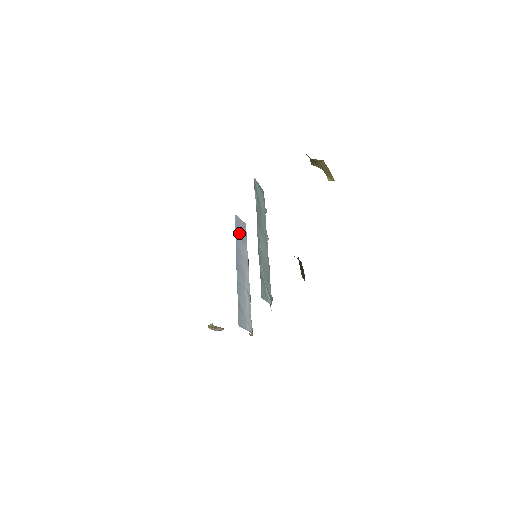
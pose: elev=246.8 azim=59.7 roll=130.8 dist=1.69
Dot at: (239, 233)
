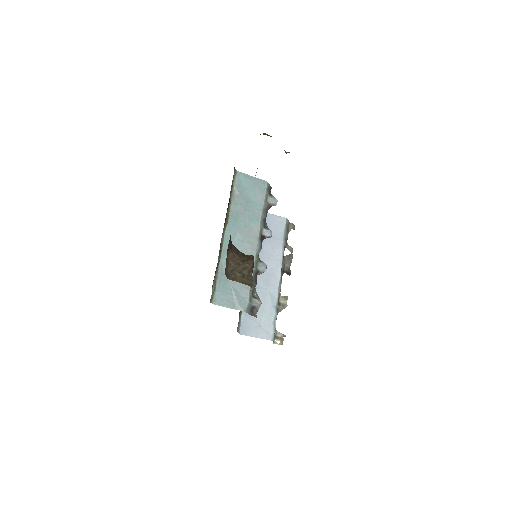
Dot at: occluded
